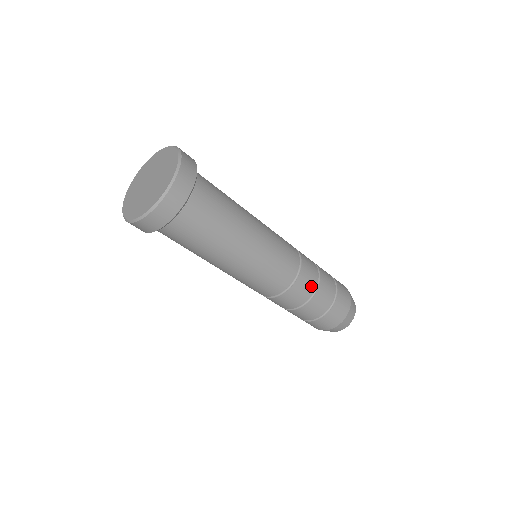
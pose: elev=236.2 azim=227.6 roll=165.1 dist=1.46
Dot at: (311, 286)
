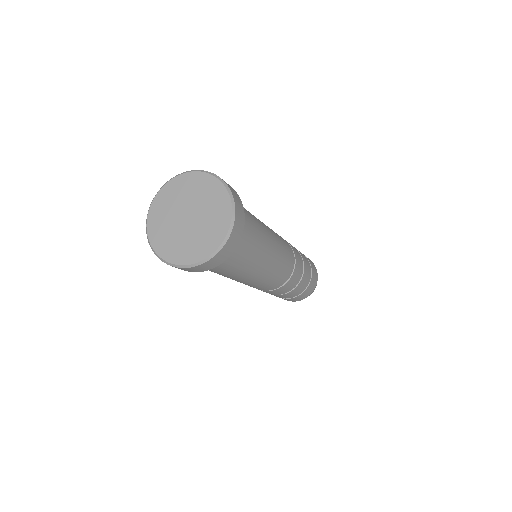
Dot at: (300, 258)
